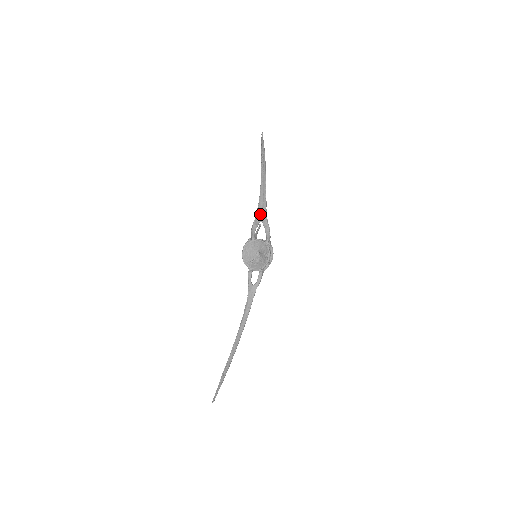
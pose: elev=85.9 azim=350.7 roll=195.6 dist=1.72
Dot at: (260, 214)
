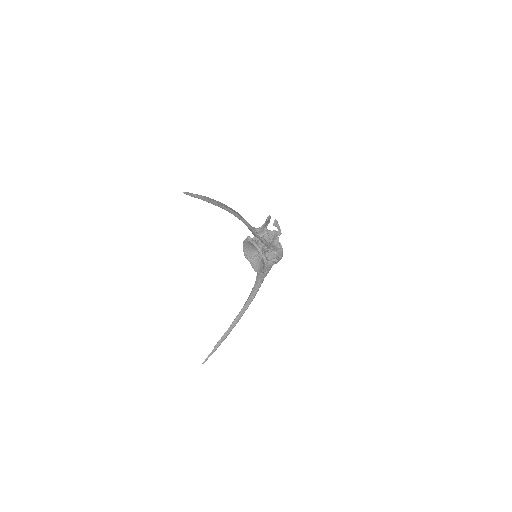
Dot at: occluded
